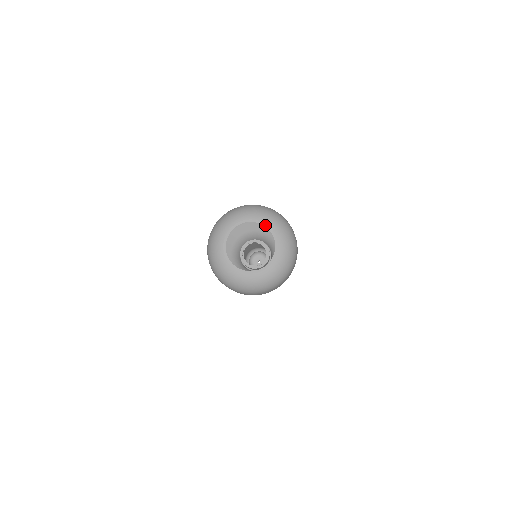
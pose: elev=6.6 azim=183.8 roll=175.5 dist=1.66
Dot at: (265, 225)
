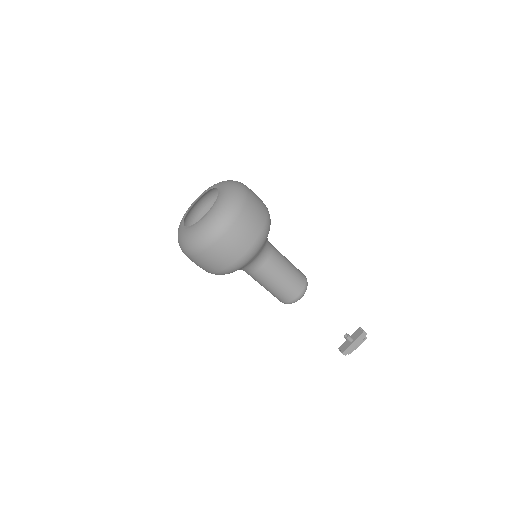
Dot at: (205, 192)
